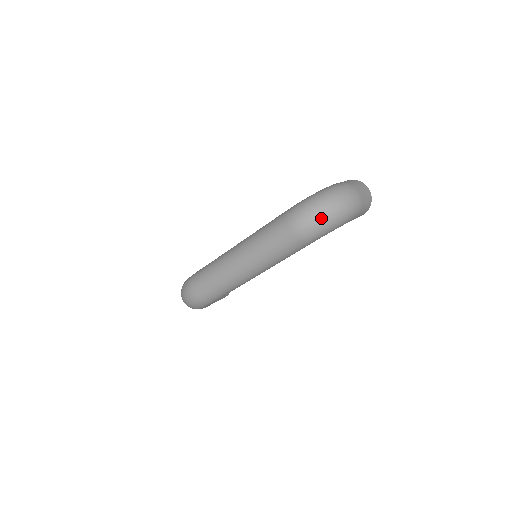
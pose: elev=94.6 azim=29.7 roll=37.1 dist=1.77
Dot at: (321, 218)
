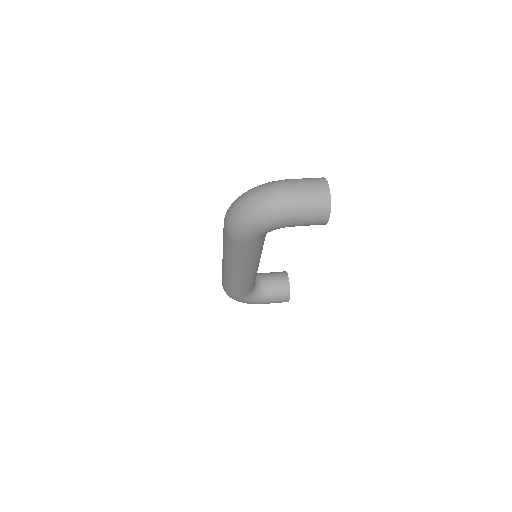
Dot at: (236, 215)
